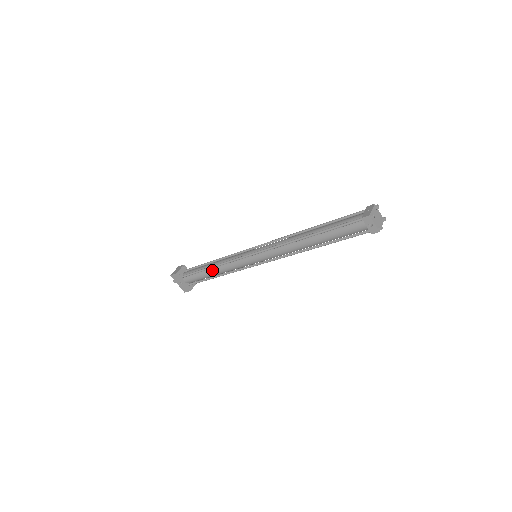
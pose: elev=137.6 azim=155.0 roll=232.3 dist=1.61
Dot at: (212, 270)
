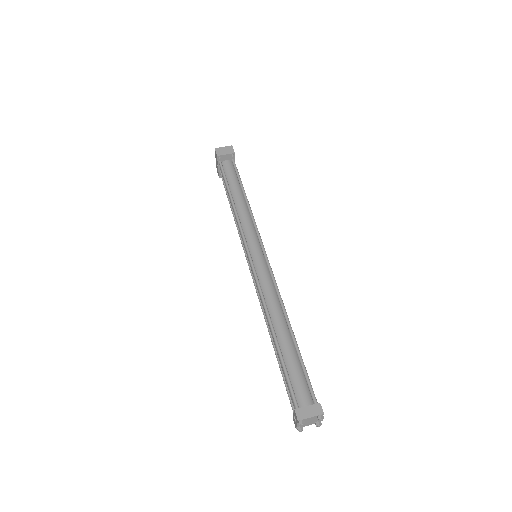
Dot at: occluded
